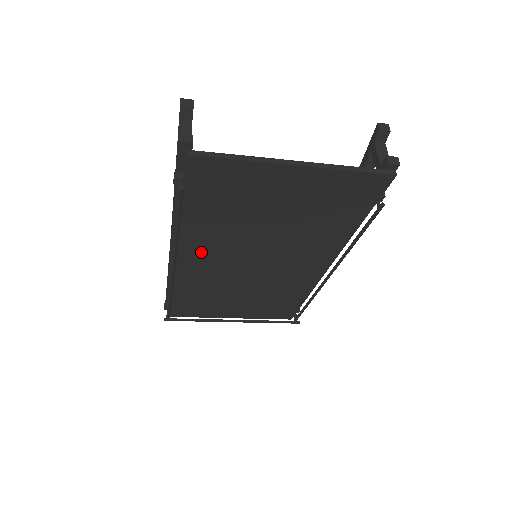
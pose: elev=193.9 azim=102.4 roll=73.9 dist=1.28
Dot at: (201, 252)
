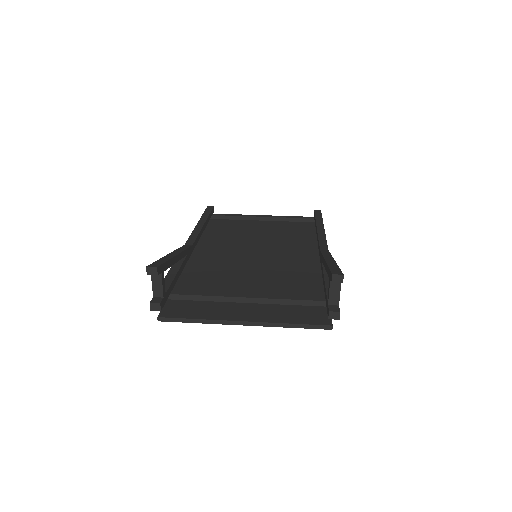
Dot at: occluded
